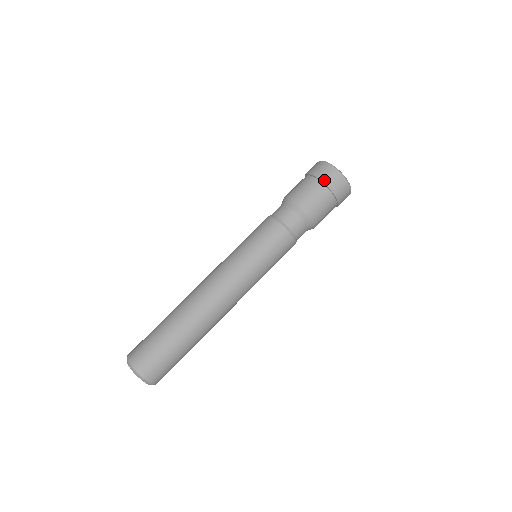
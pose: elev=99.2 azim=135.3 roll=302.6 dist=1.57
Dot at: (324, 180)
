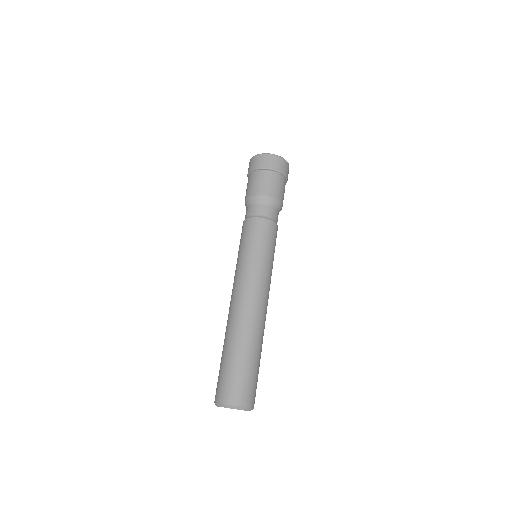
Dot at: (274, 168)
